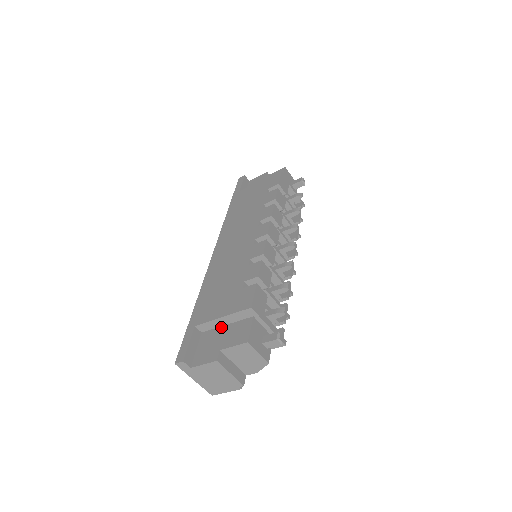
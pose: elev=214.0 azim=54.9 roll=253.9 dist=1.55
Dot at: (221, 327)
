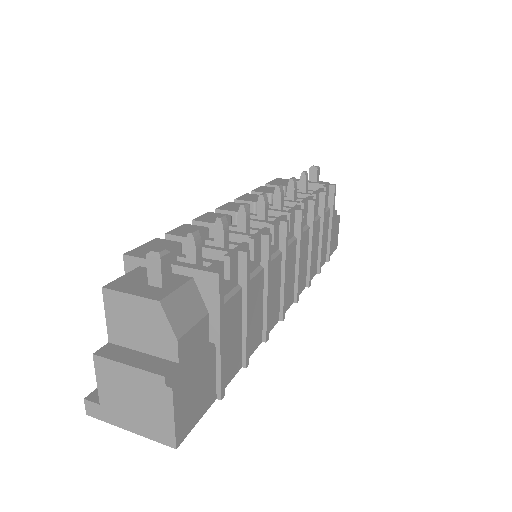
Dot at: occluded
